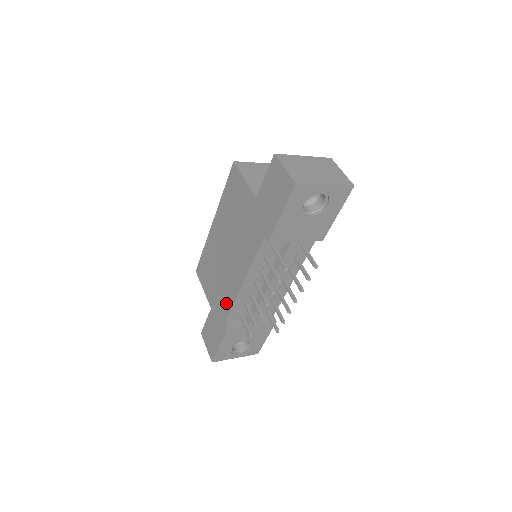
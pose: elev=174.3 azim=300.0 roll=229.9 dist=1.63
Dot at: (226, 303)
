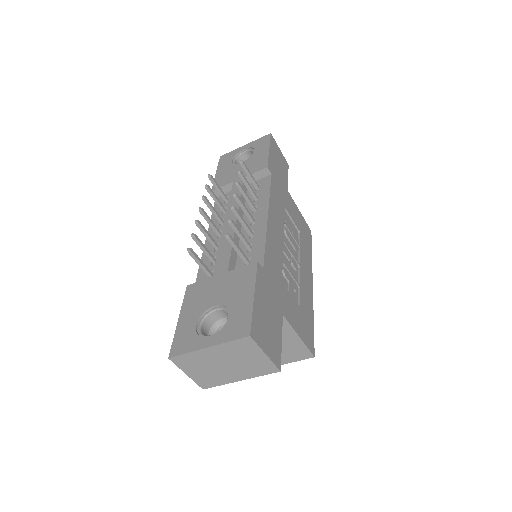
Dot at: occluded
